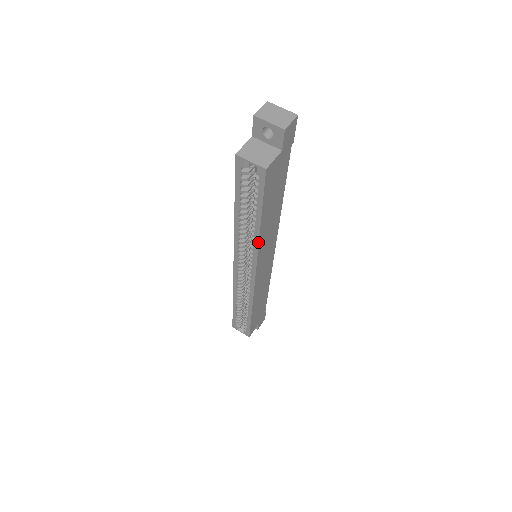
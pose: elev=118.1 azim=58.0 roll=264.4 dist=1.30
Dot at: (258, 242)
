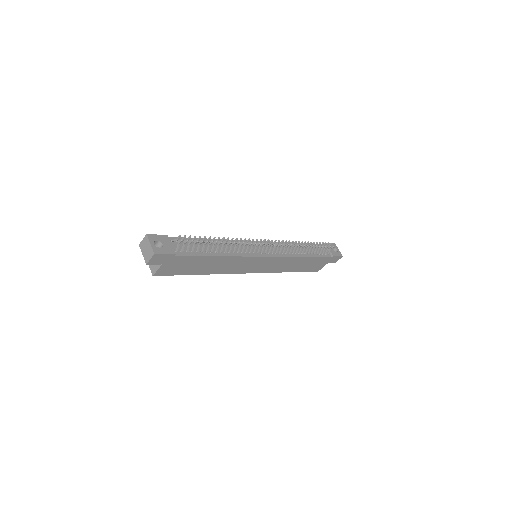
Dot at: occluded
